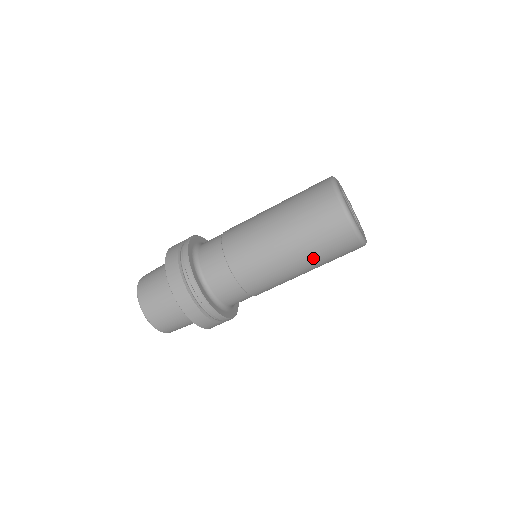
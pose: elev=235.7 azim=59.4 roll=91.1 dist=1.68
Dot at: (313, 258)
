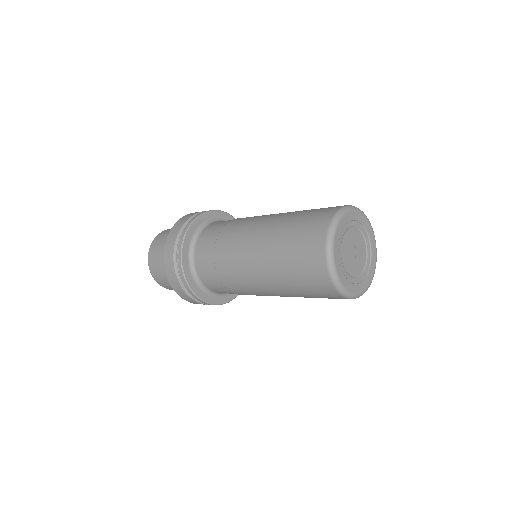
Dot at: occluded
